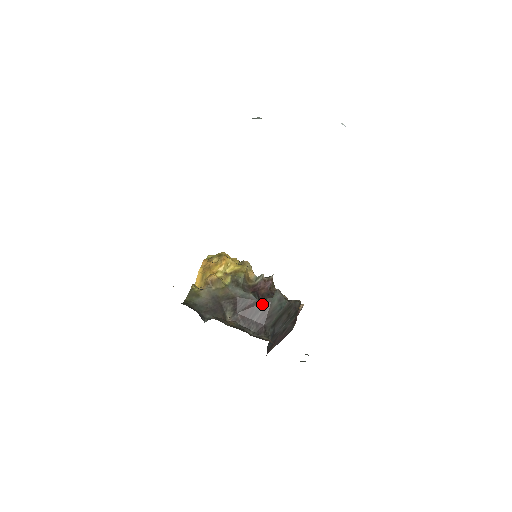
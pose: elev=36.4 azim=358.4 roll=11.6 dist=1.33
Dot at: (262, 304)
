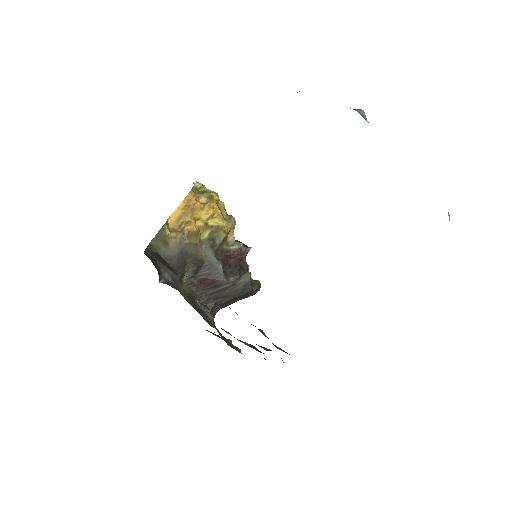
Dot at: (226, 282)
